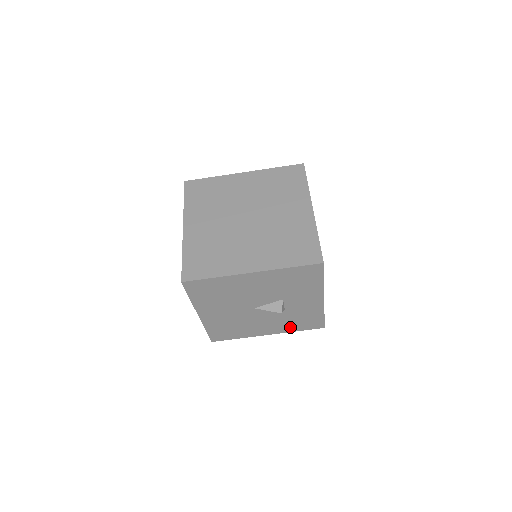
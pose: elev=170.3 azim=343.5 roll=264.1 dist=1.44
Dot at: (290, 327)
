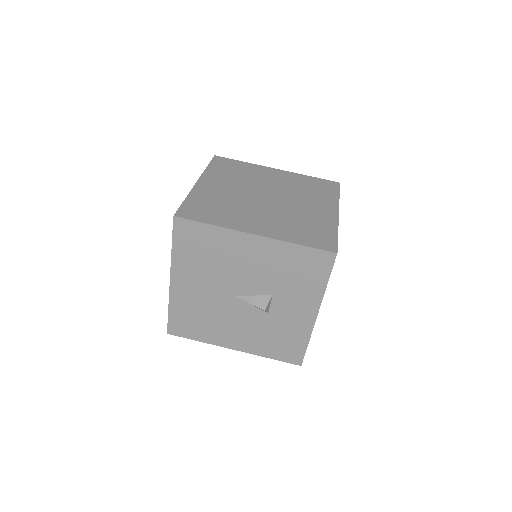
Dot at: (263, 347)
